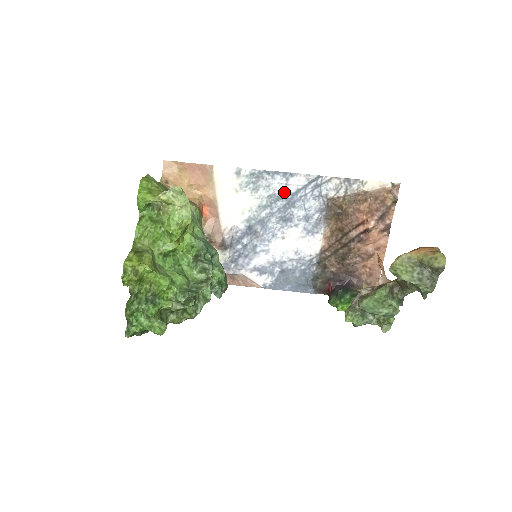
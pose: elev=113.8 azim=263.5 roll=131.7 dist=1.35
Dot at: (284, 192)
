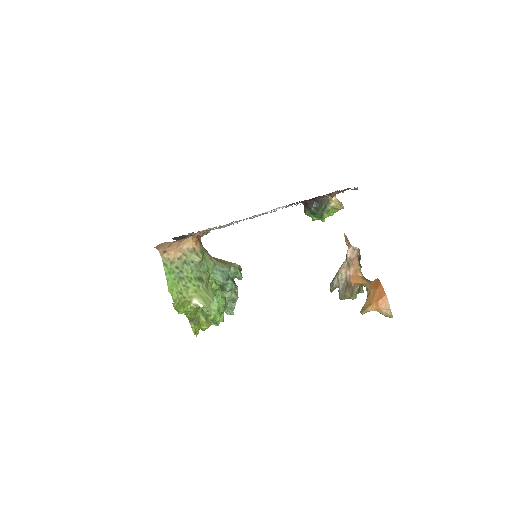
Dot at: occluded
